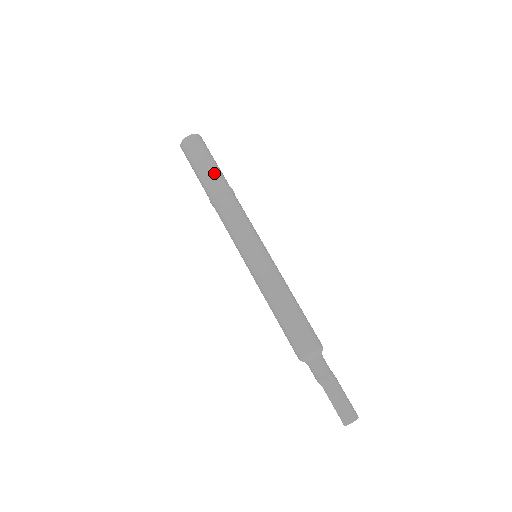
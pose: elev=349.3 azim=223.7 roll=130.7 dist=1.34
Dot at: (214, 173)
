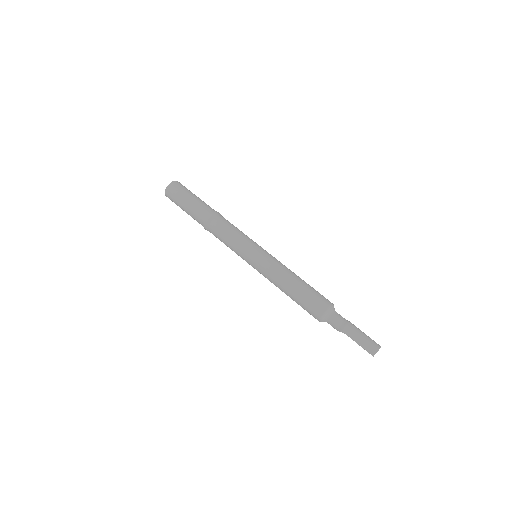
Dot at: (200, 204)
